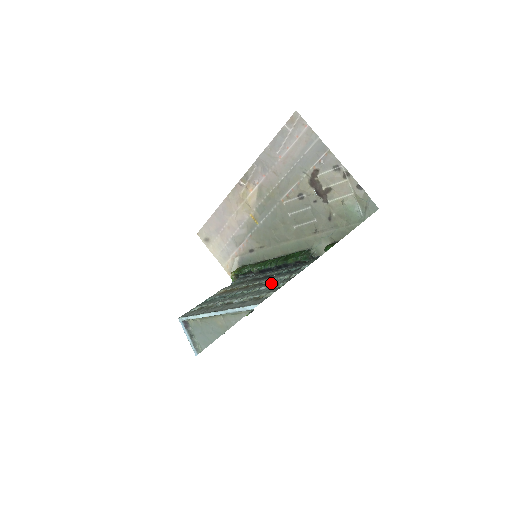
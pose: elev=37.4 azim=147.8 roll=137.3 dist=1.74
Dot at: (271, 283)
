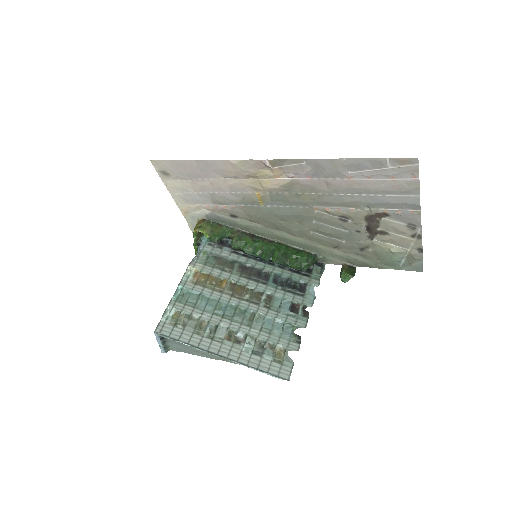
Dot at: (279, 312)
